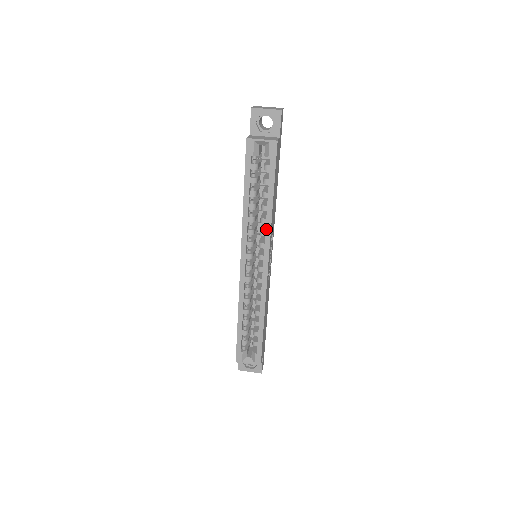
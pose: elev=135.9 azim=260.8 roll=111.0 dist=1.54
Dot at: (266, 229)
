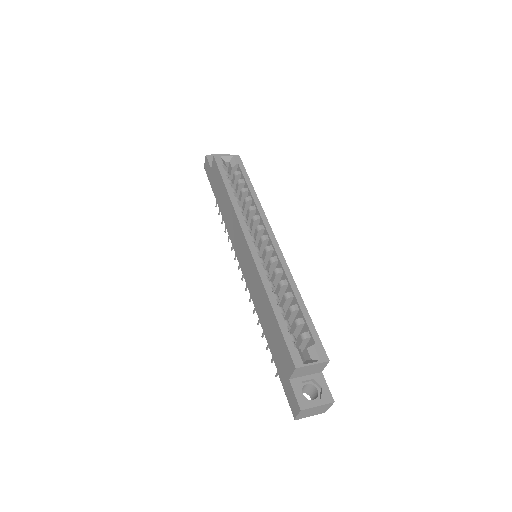
Dot at: (259, 211)
